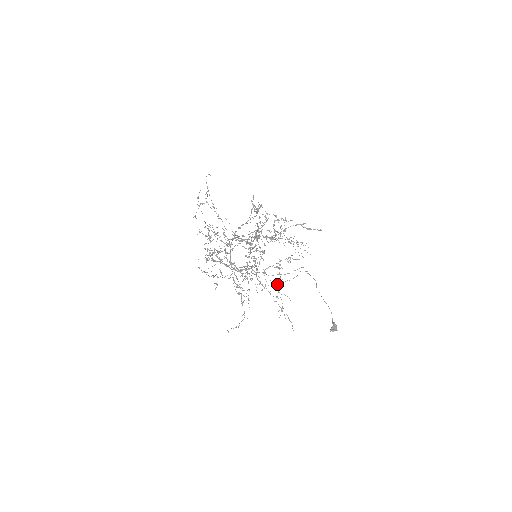
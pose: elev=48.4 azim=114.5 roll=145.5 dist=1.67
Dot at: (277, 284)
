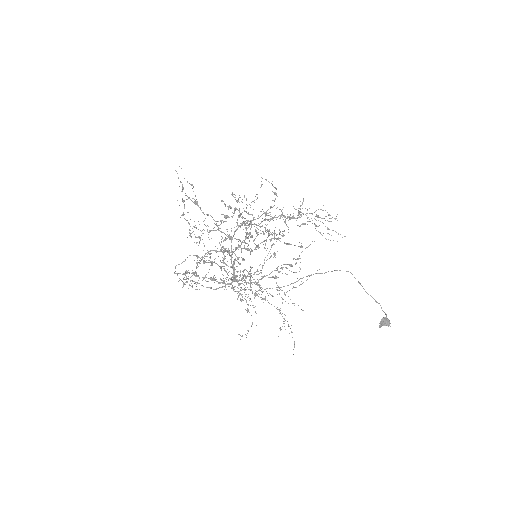
Dot at: (279, 293)
